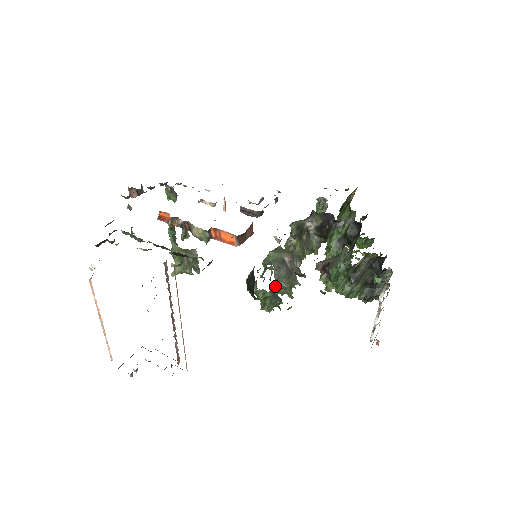
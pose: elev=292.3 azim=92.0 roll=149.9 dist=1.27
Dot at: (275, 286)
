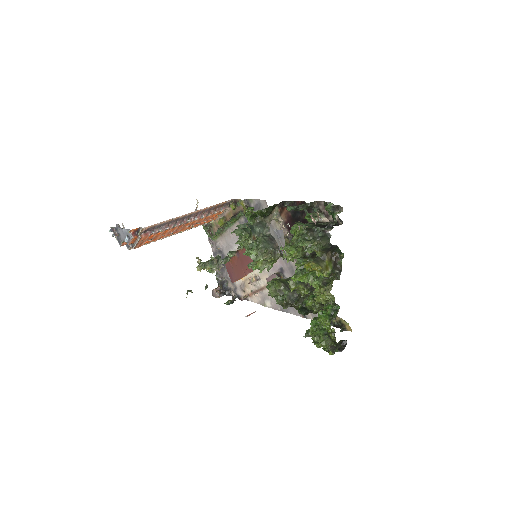
Dot at: (254, 238)
